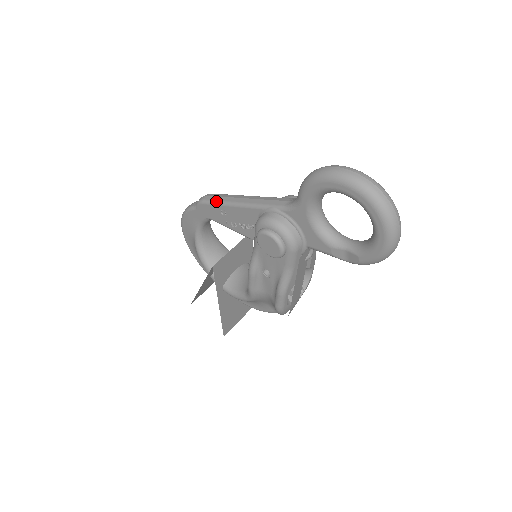
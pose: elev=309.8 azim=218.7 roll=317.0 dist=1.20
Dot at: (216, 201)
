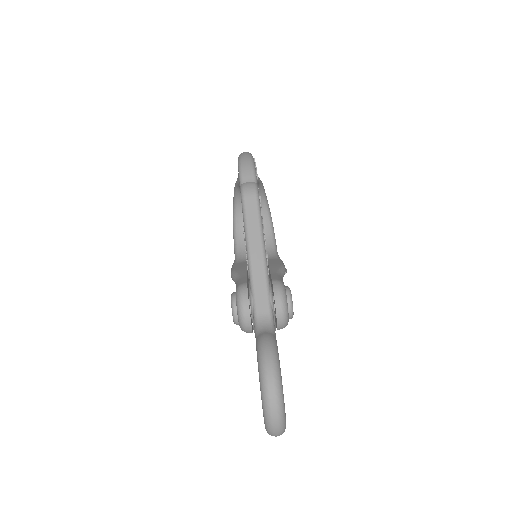
Dot at: (245, 219)
